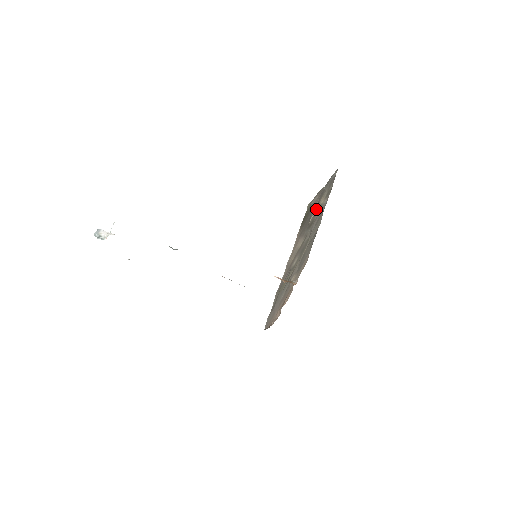
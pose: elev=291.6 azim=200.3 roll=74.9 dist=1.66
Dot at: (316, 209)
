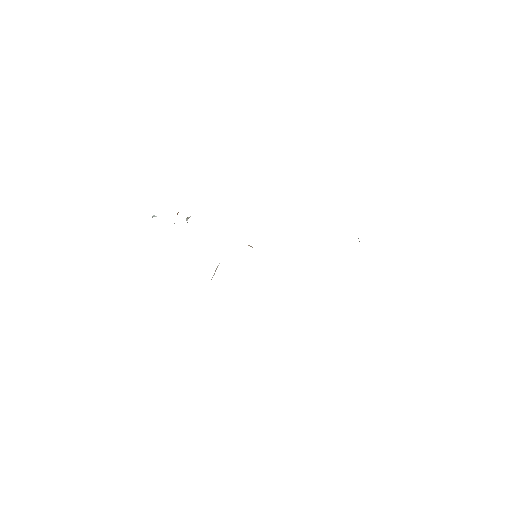
Dot at: occluded
